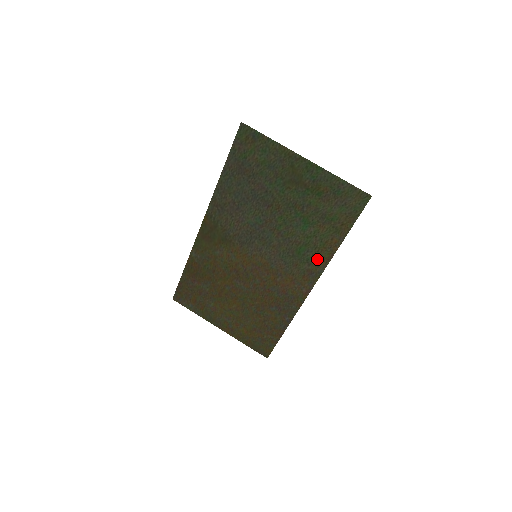
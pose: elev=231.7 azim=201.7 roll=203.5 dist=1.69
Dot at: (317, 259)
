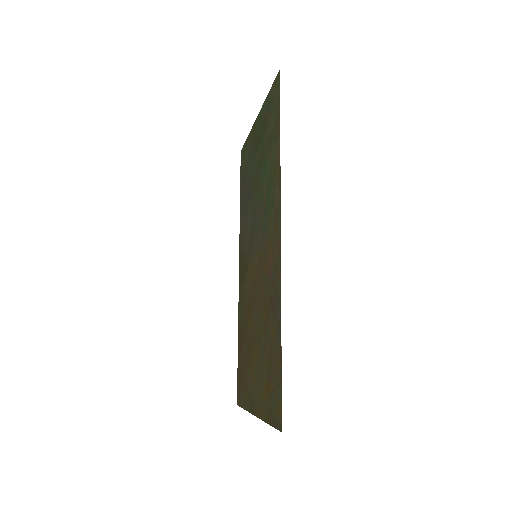
Dot at: (275, 190)
